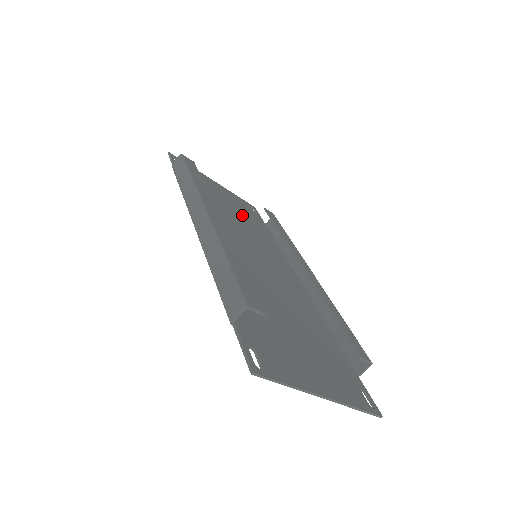
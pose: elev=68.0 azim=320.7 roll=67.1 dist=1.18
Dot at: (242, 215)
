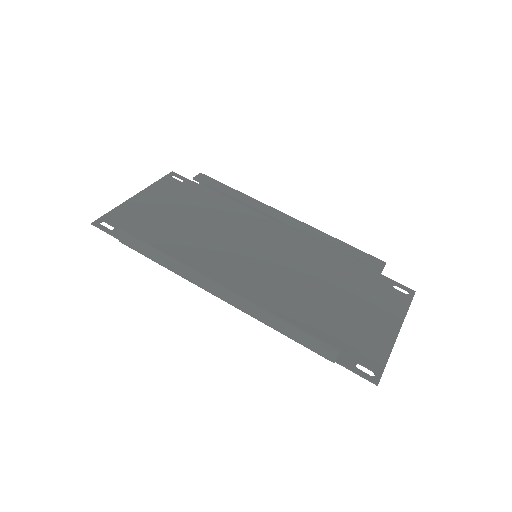
Dot at: (191, 209)
